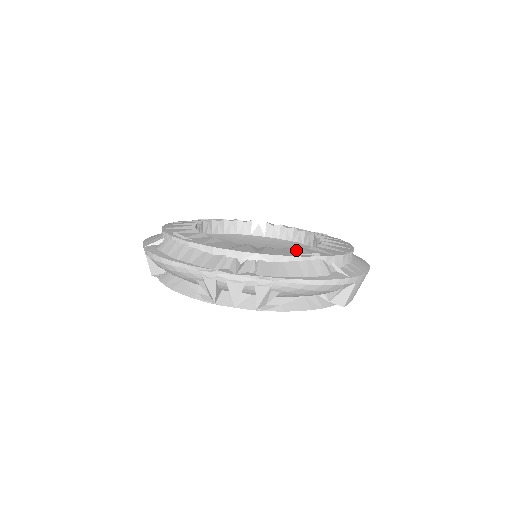
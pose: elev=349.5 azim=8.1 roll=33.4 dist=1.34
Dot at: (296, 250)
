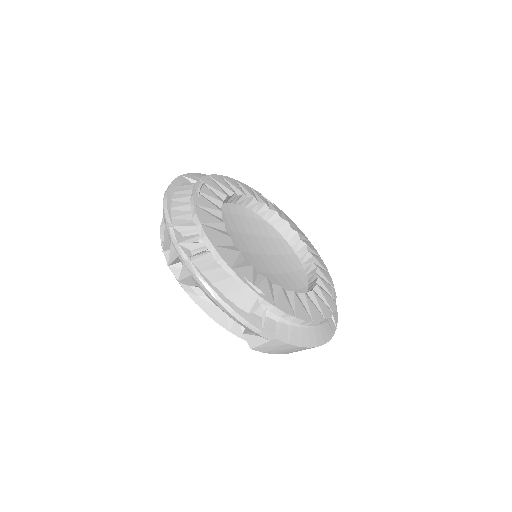
Dot at: (259, 275)
